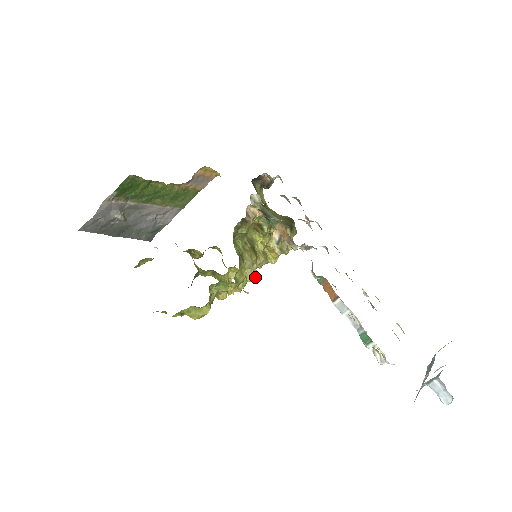
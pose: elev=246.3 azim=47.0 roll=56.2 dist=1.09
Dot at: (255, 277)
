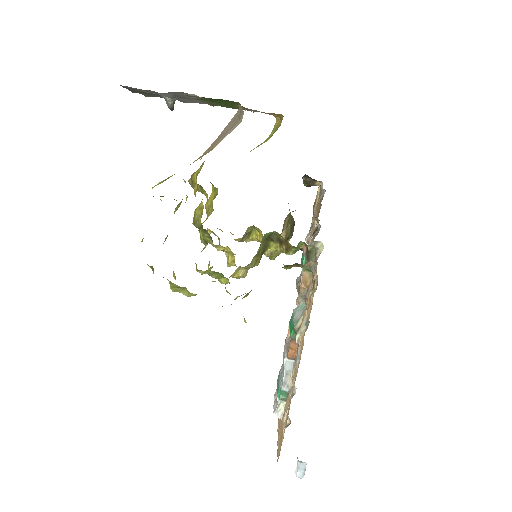
Dot at: (242, 277)
